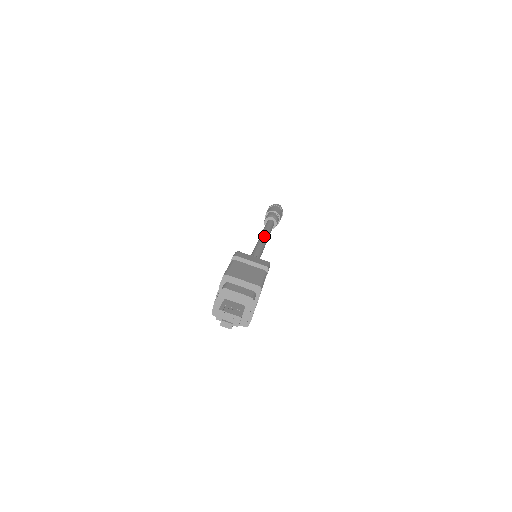
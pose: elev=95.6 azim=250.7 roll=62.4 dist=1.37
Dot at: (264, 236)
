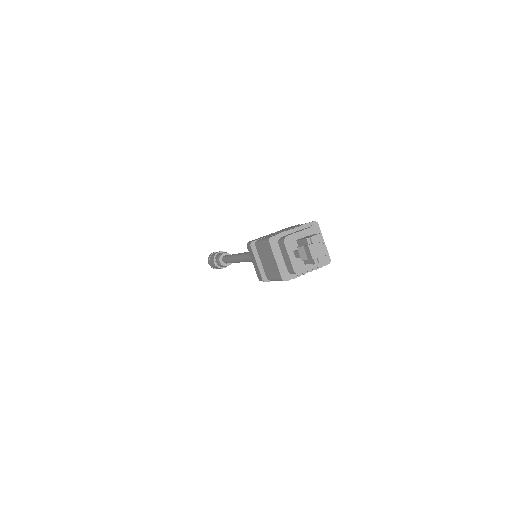
Dot at: occluded
